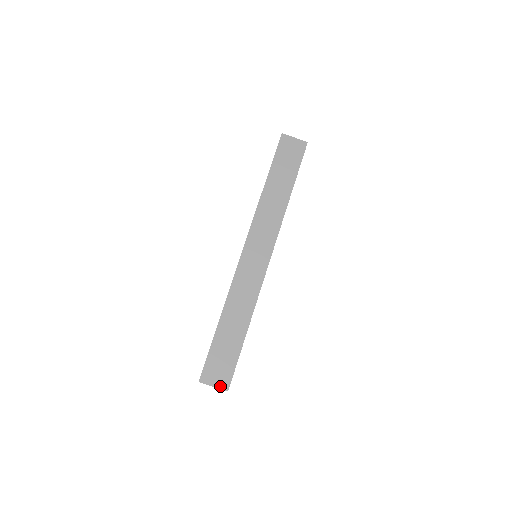
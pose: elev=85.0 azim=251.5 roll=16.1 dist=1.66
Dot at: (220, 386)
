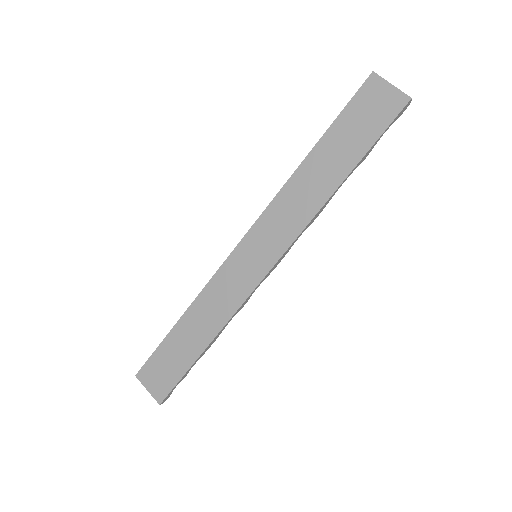
Dot at: (154, 394)
